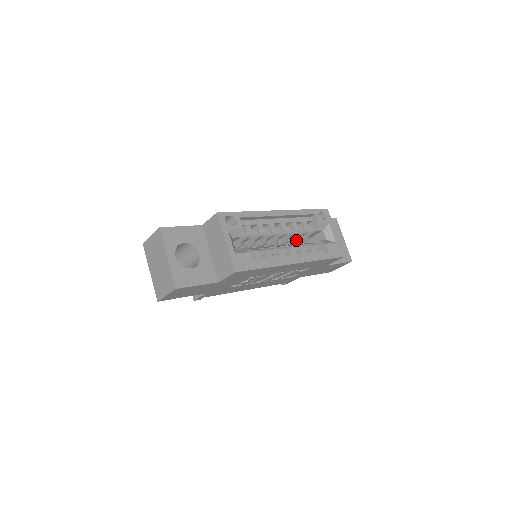
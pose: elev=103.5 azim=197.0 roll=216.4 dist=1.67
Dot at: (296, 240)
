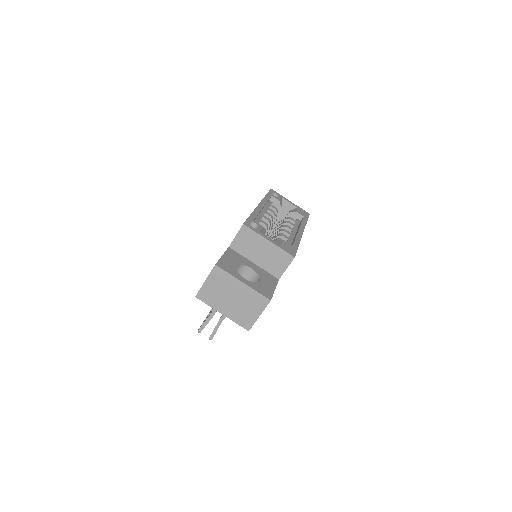
Dot at: (274, 223)
